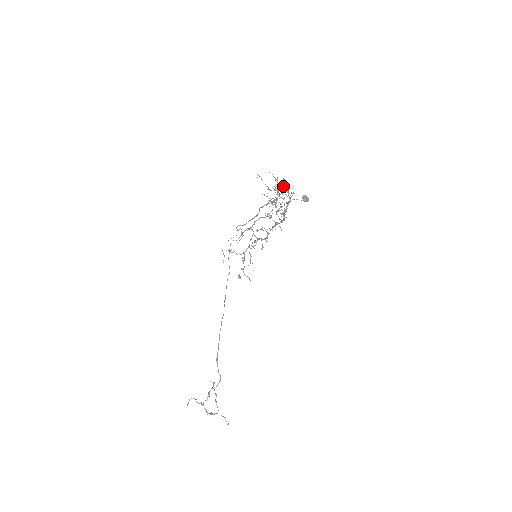
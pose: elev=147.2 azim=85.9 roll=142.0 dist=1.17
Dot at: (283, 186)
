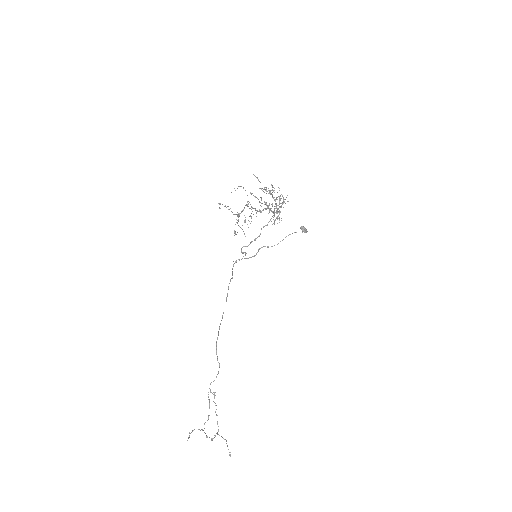
Dot at: occluded
